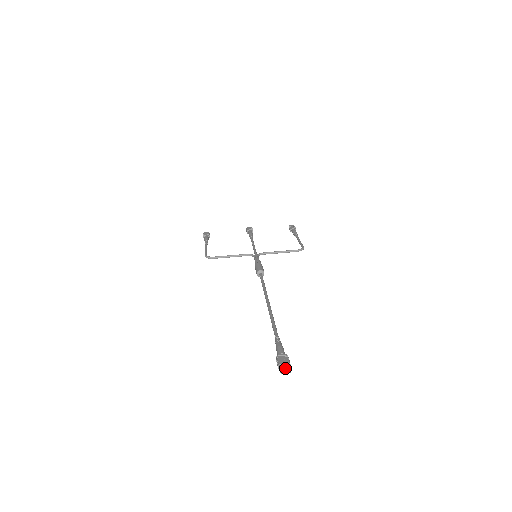
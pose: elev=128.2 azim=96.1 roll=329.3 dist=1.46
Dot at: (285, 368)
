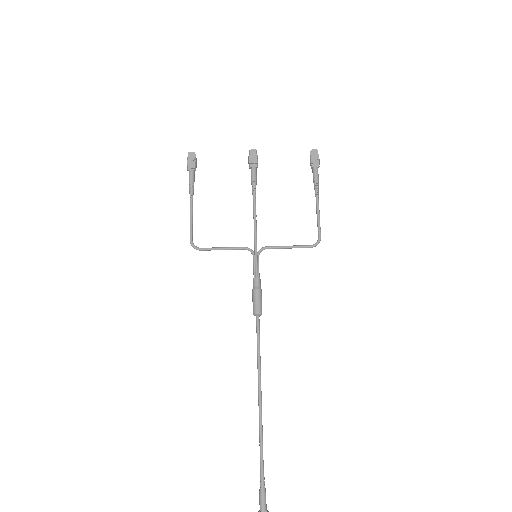
Dot at: out of frame
